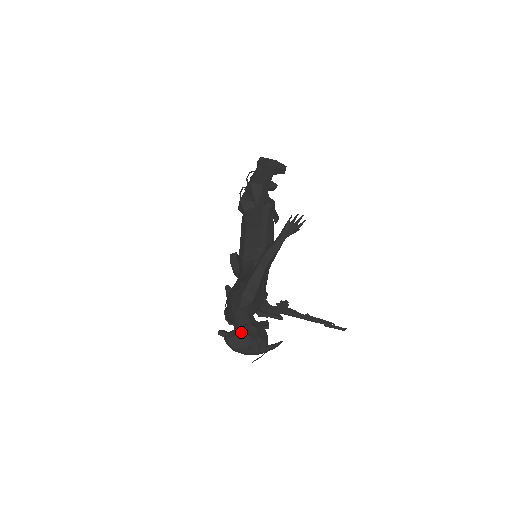
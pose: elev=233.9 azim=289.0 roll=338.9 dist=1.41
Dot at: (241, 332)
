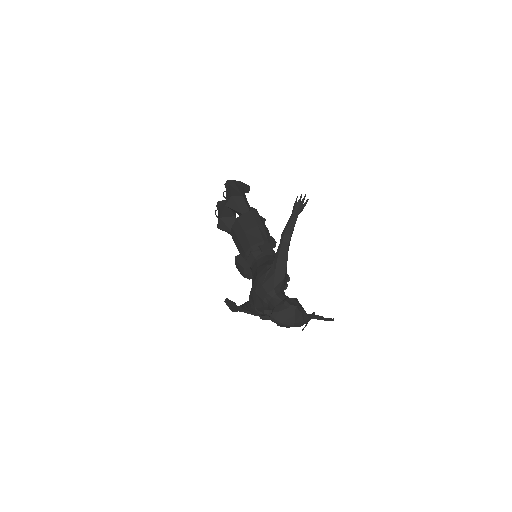
Dot at: (285, 305)
